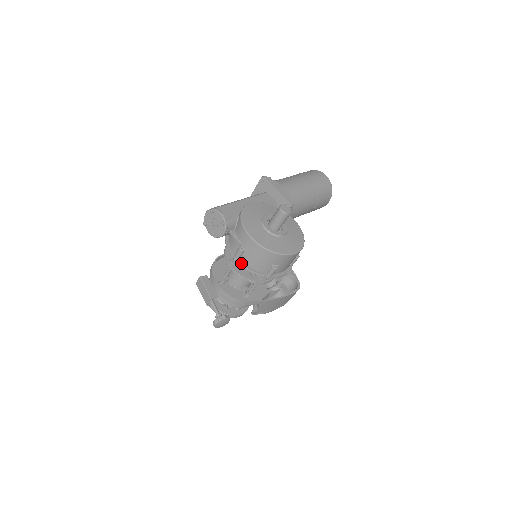
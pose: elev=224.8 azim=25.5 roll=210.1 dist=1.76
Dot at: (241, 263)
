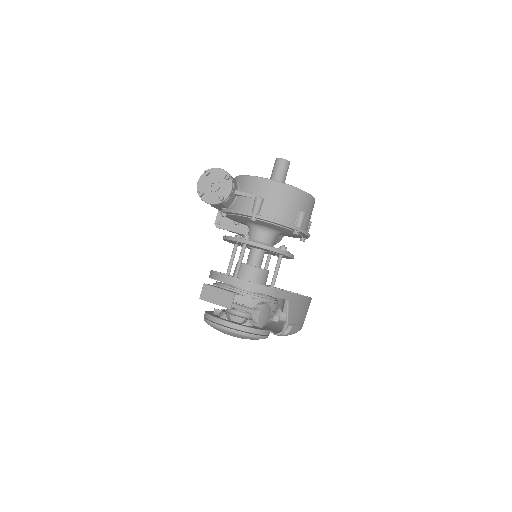
Dot at: (264, 216)
